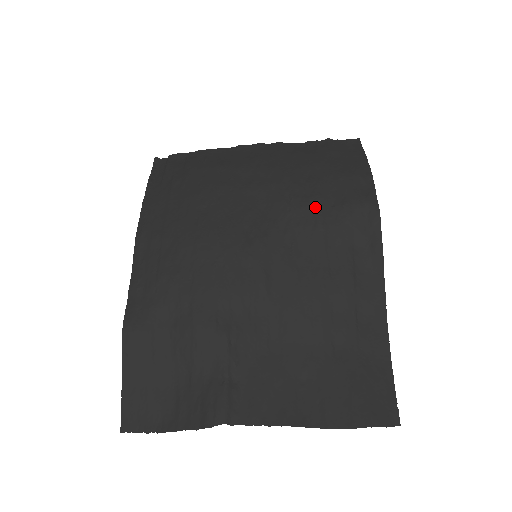
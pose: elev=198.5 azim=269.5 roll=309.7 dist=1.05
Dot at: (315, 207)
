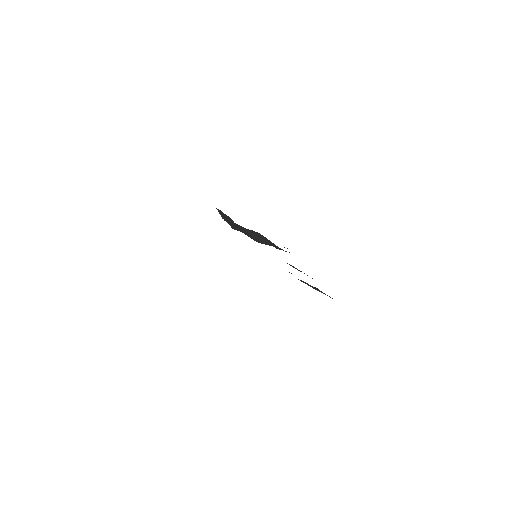
Dot at: occluded
